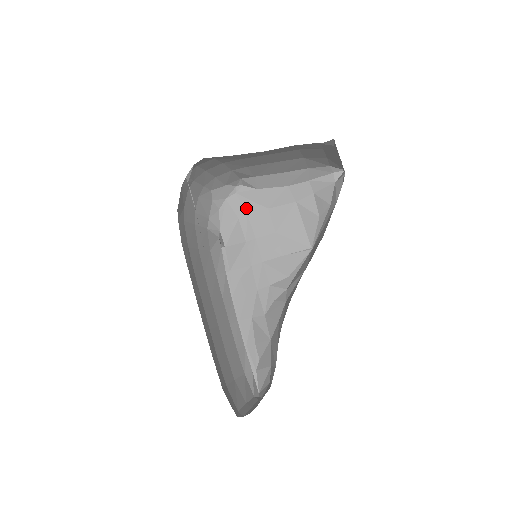
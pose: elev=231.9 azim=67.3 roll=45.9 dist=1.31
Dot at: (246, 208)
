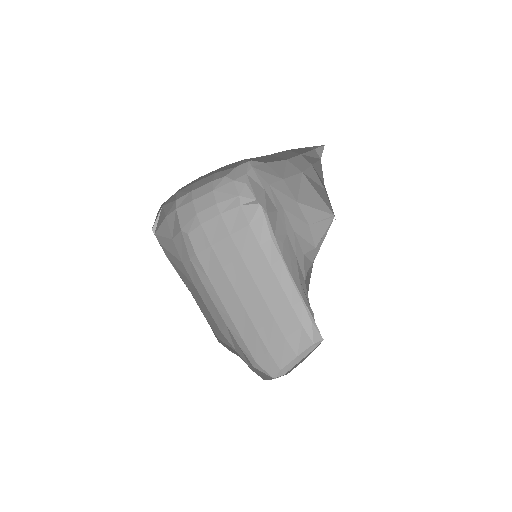
Dot at: (266, 180)
